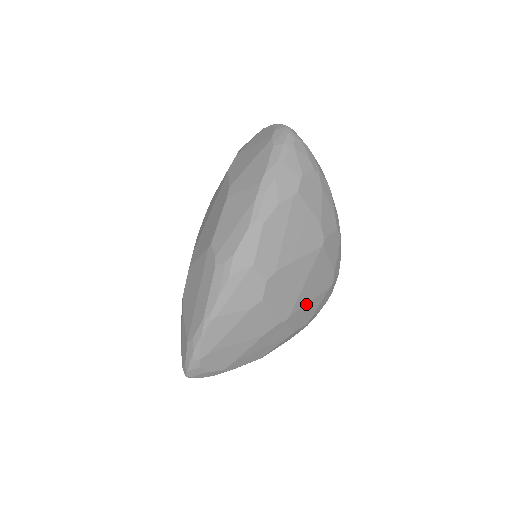
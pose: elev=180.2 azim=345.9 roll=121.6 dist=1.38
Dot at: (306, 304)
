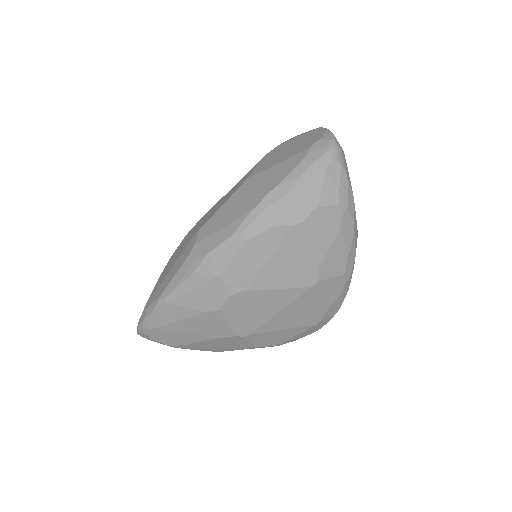
Dot at: (276, 330)
